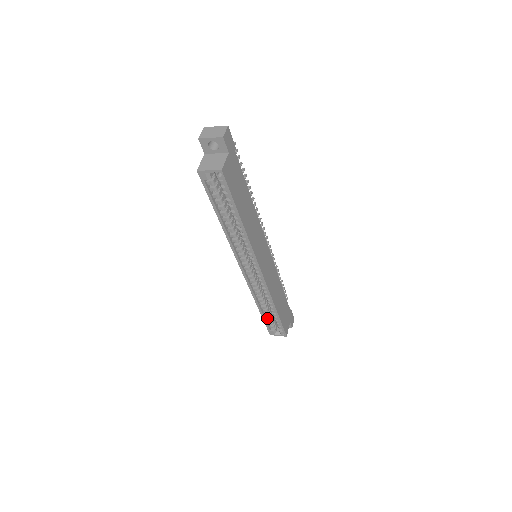
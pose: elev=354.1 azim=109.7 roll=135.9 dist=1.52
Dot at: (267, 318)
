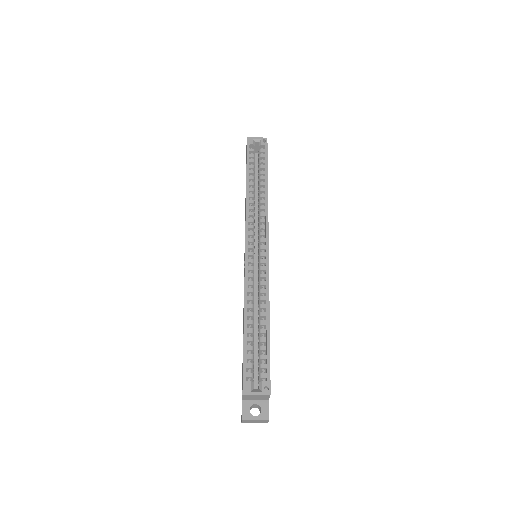
Dot at: (248, 349)
